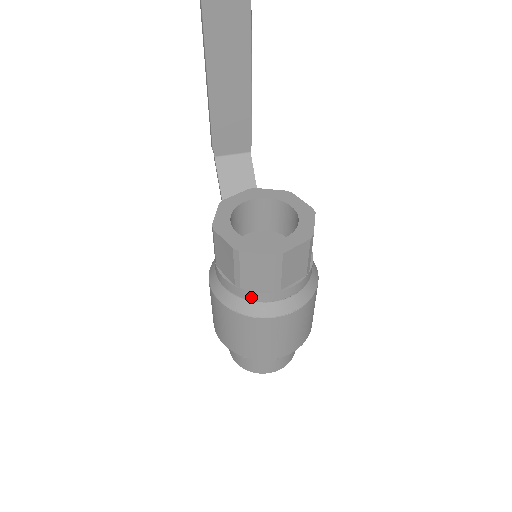
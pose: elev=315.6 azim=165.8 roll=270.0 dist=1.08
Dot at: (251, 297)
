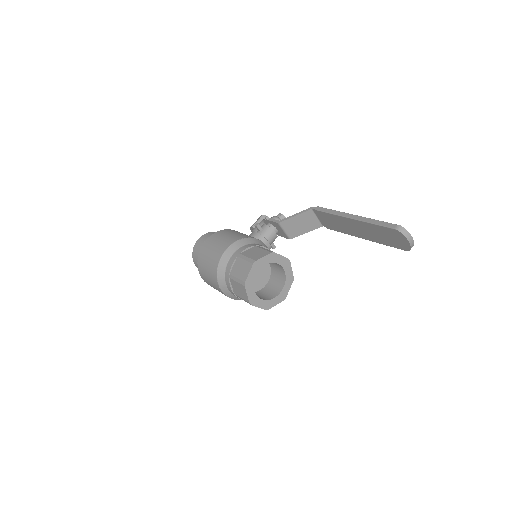
Dot at: (227, 282)
